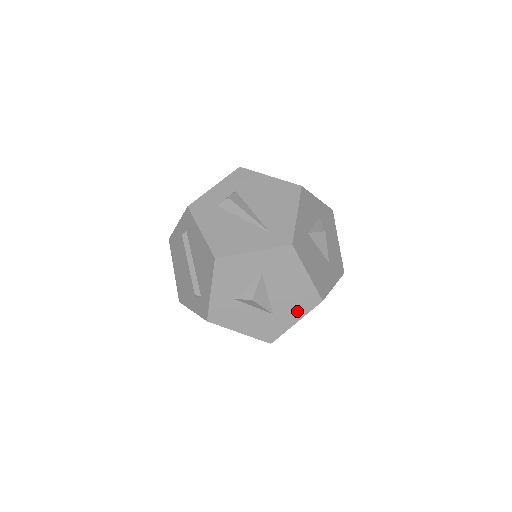
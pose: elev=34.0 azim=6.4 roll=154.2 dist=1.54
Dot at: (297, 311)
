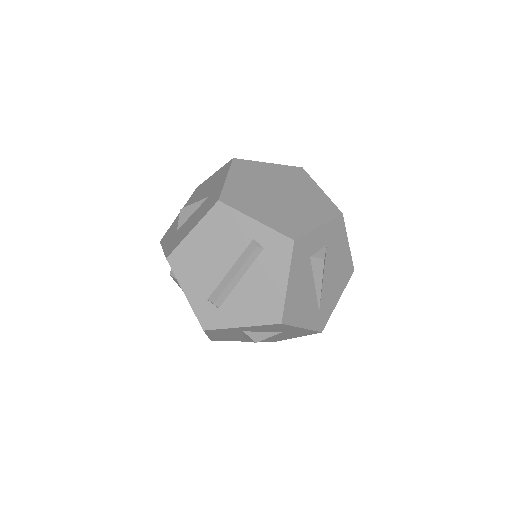
Dot at: occluded
